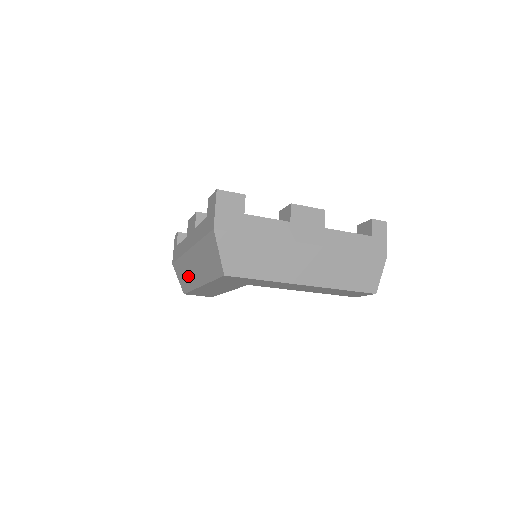
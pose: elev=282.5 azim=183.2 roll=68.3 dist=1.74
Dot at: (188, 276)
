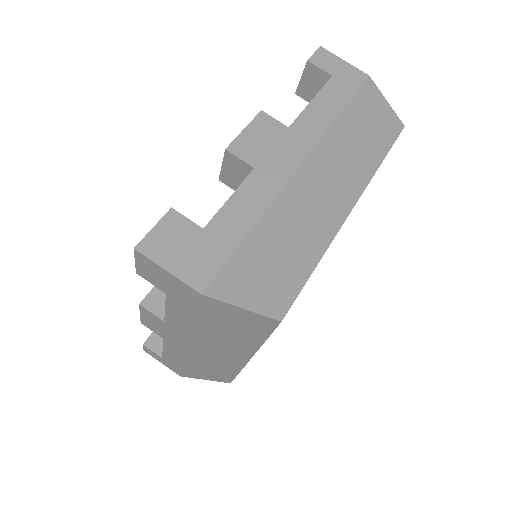
Dot at: (218, 368)
